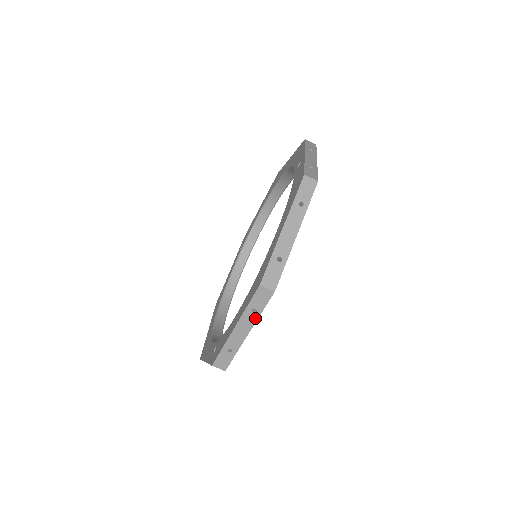
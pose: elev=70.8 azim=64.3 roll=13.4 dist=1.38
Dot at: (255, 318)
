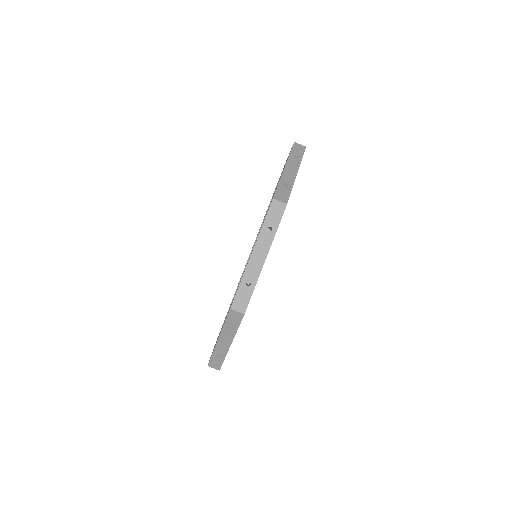
Dot at: (271, 238)
